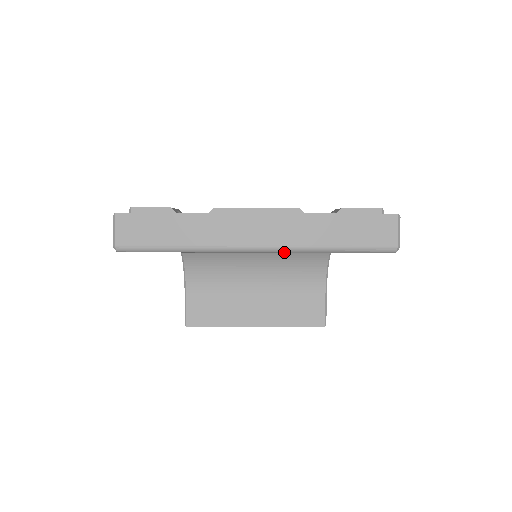
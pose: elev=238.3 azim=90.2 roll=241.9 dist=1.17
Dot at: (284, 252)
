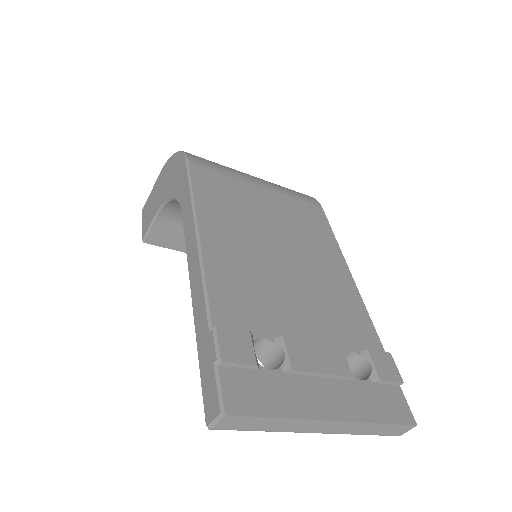
Dot at: occluded
